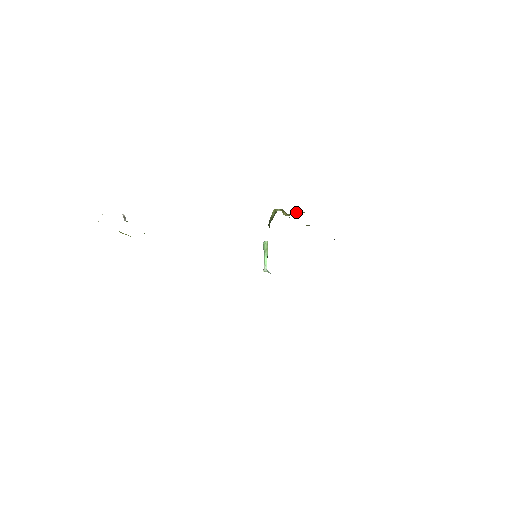
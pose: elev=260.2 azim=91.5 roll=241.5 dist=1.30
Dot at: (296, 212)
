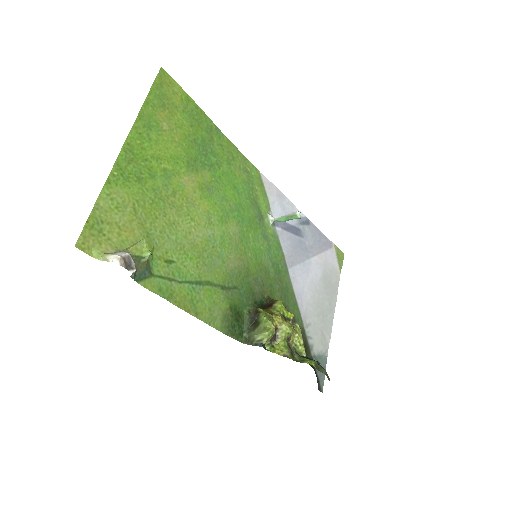
Dot at: (286, 330)
